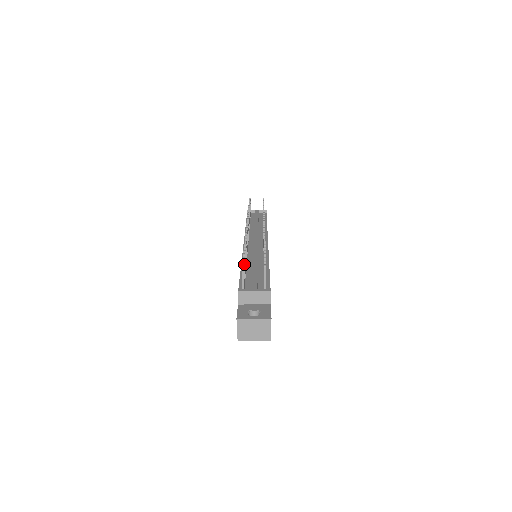
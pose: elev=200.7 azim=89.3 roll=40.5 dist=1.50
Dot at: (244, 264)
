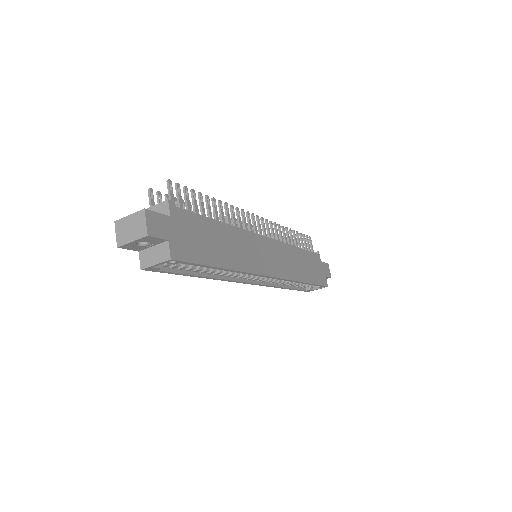
Dot at: (158, 193)
